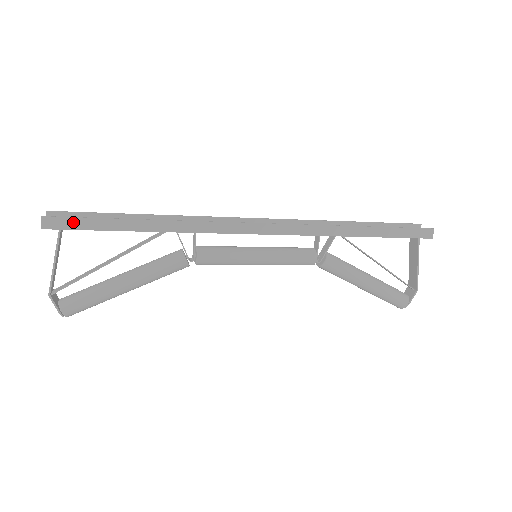
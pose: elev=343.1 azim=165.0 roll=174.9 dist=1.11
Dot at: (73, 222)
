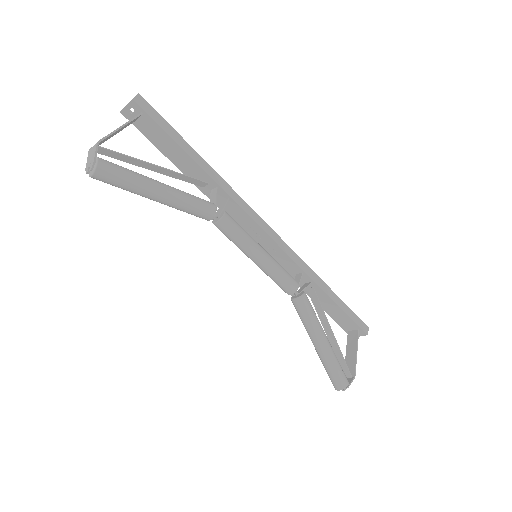
Dot at: (157, 116)
